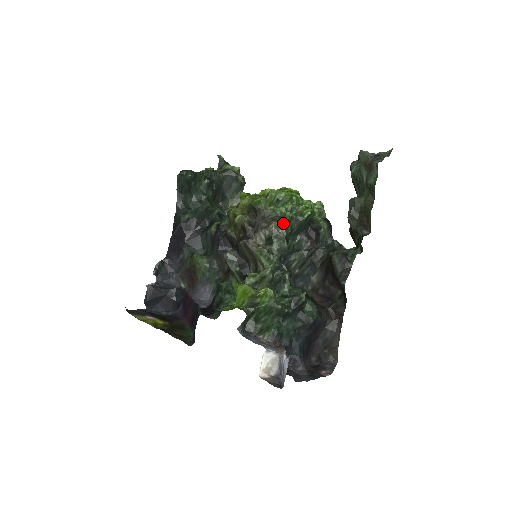
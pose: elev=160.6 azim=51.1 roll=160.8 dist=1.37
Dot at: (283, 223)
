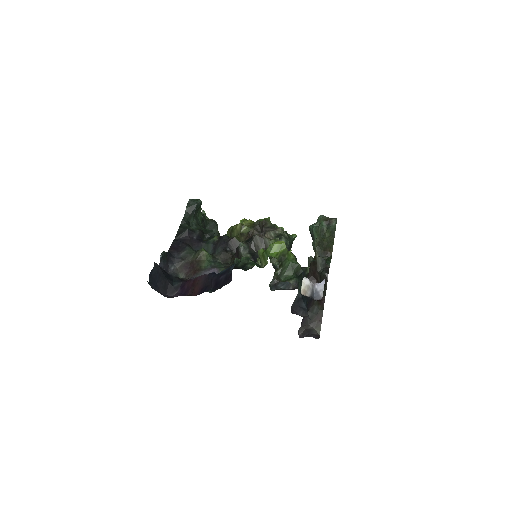
Dot at: occluded
